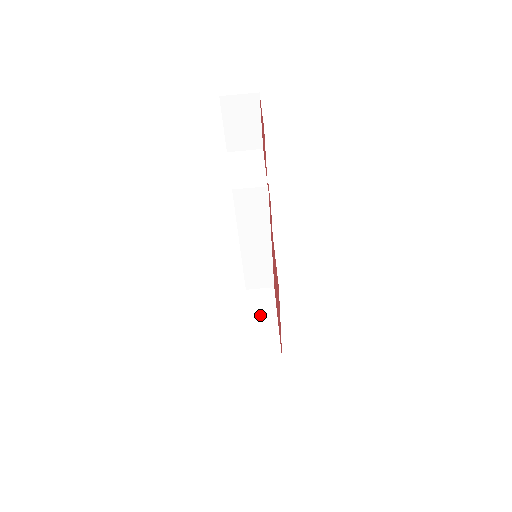
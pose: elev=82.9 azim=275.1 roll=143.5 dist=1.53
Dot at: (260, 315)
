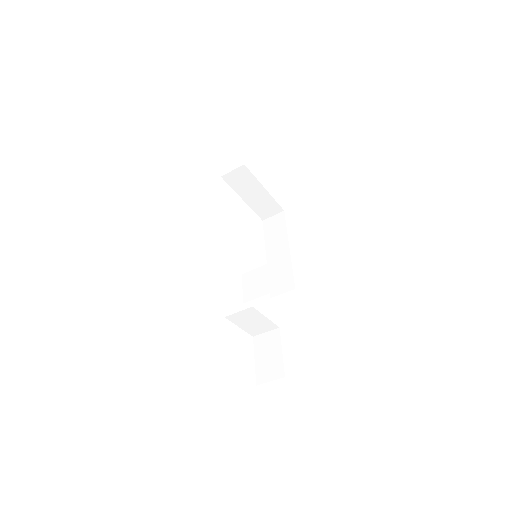
Dot at: (248, 190)
